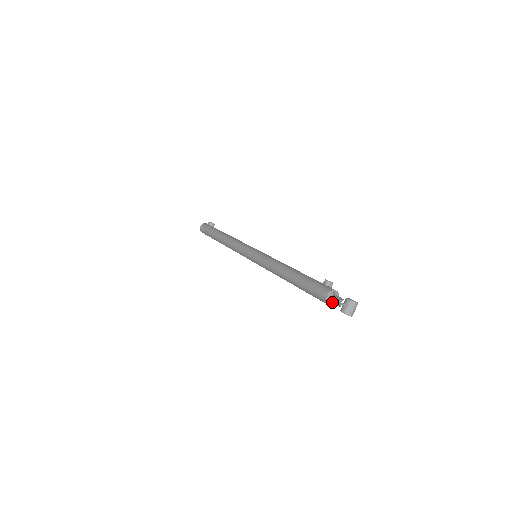
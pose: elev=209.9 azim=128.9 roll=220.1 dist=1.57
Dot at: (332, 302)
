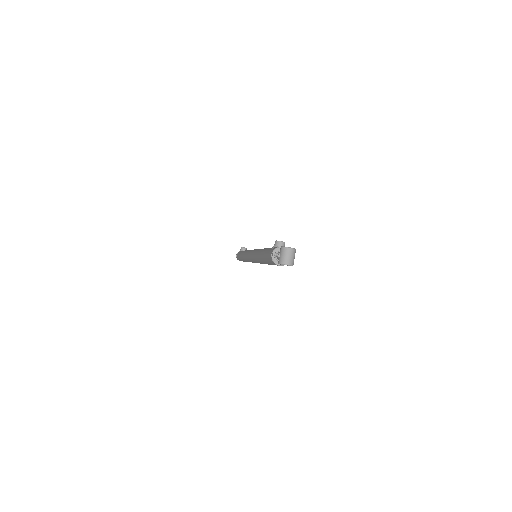
Dot at: occluded
